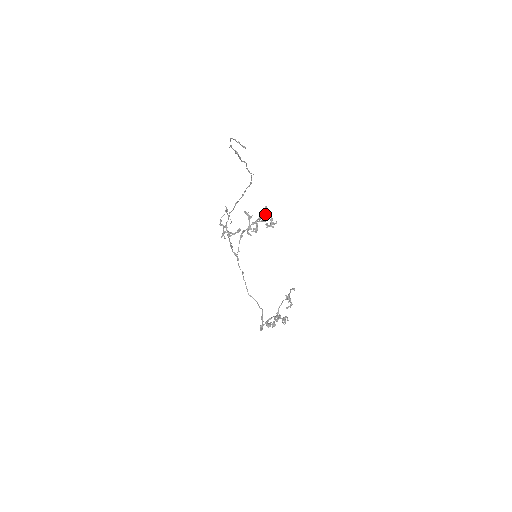
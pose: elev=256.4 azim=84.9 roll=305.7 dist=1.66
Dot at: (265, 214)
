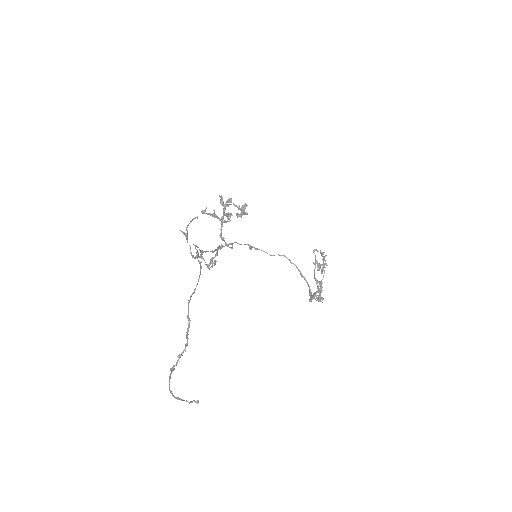
Dot at: (227, 205)
